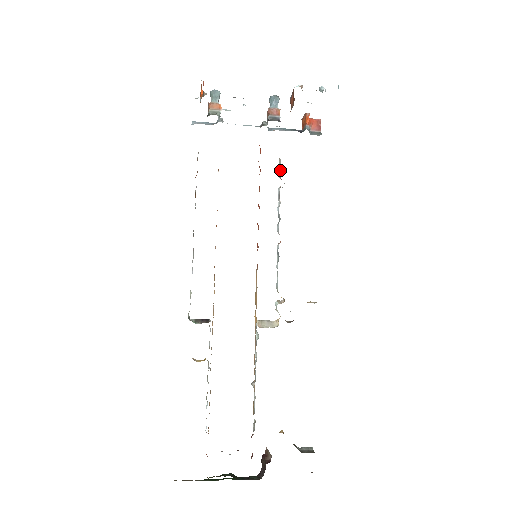
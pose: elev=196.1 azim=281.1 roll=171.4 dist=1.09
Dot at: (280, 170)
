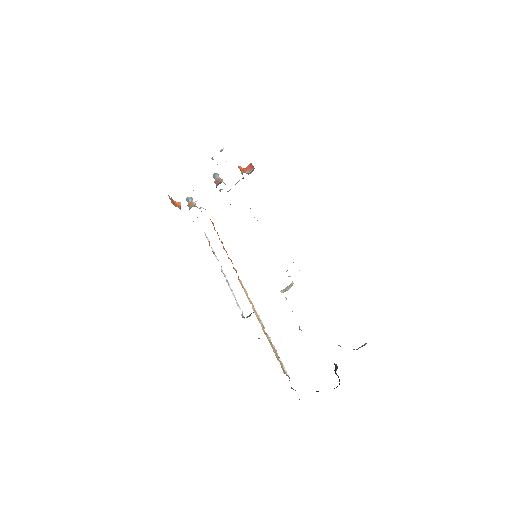
Dot at: occluded
